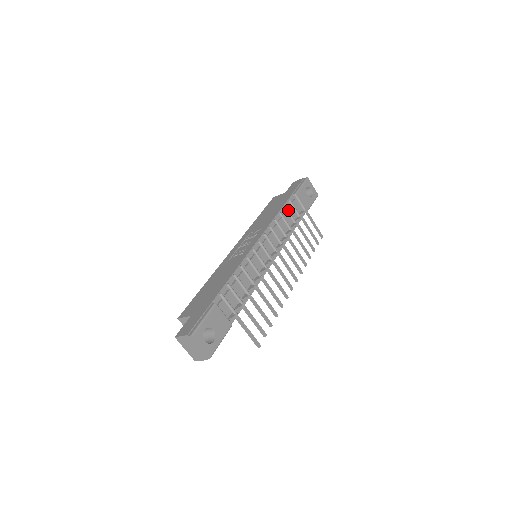
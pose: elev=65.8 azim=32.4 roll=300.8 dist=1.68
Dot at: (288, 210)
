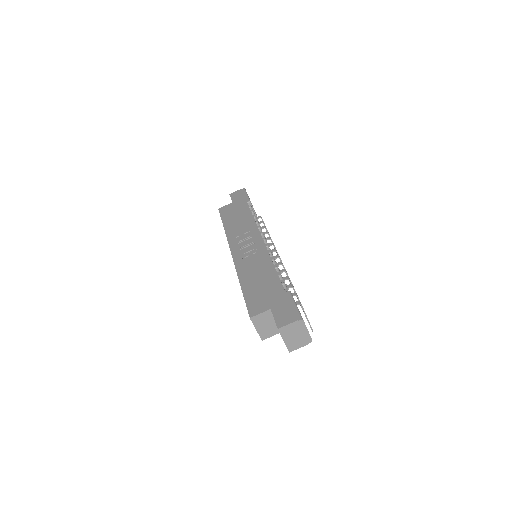
Dot at: occluded
